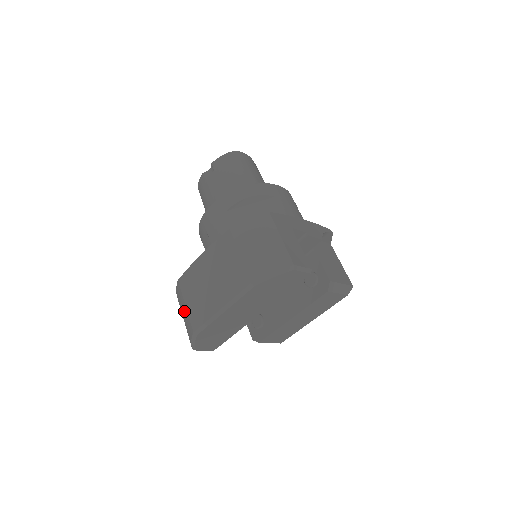
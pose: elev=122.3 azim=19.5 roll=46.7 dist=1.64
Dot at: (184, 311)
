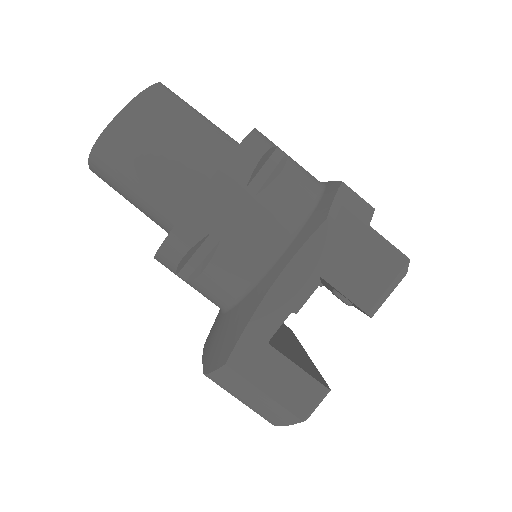
Dot at: occluded
